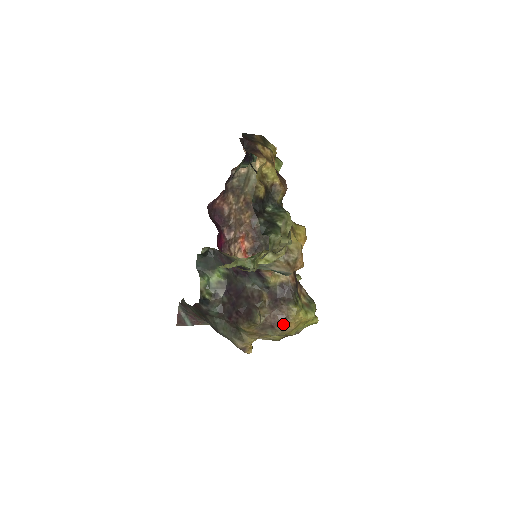
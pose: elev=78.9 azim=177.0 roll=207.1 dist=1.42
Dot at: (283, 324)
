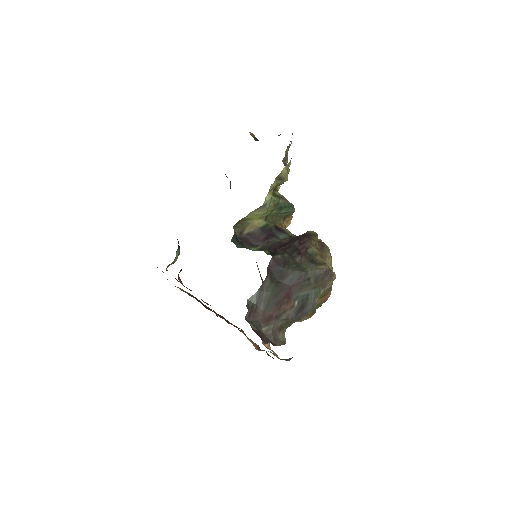
Dot at: (324, 243)
